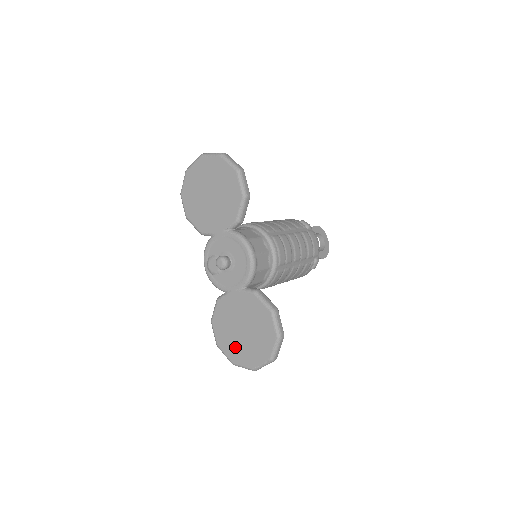
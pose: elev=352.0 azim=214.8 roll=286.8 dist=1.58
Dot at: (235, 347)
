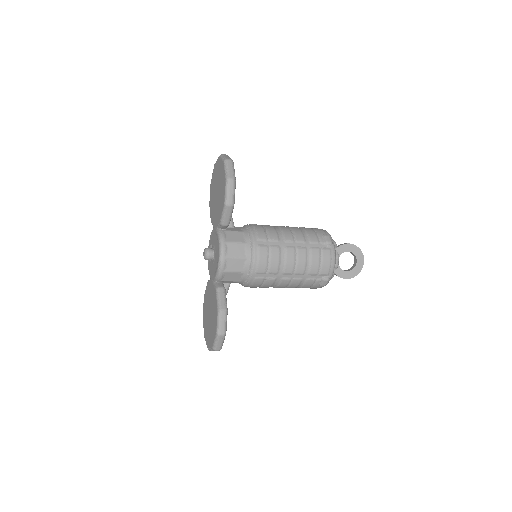
Dot at: (206, 325)
